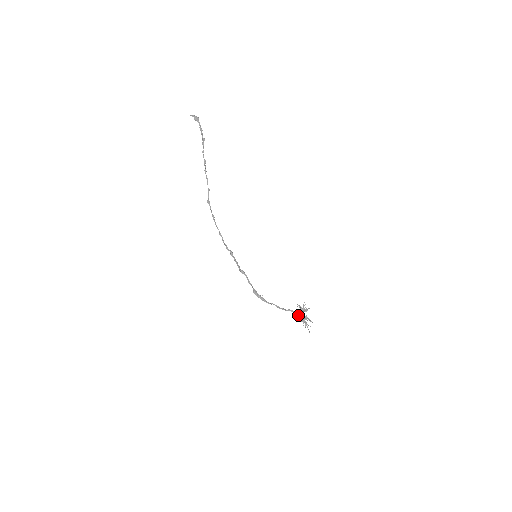
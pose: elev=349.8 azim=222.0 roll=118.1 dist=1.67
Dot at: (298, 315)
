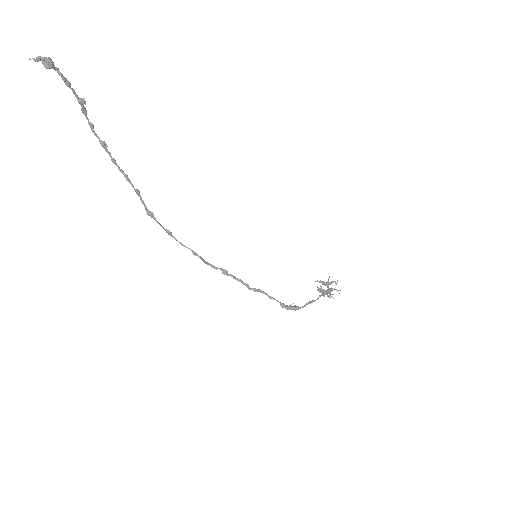
Dot at: (326, 294)
